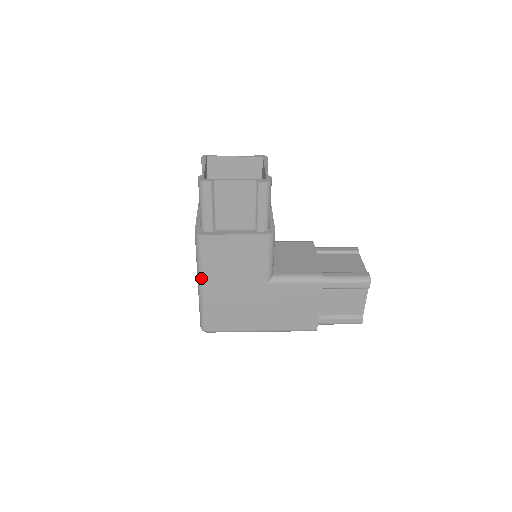
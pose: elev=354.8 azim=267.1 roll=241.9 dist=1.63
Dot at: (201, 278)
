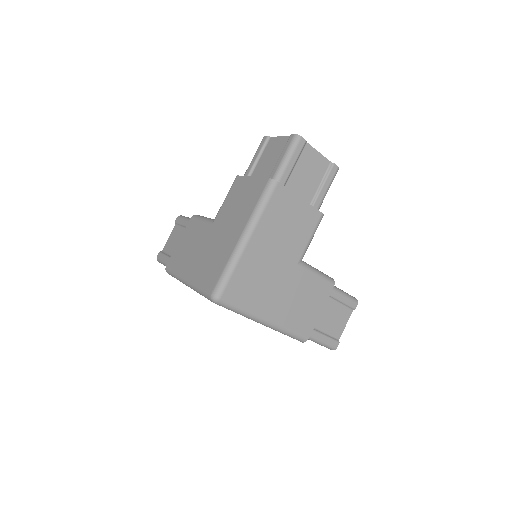
Dot at: (252, 229)
